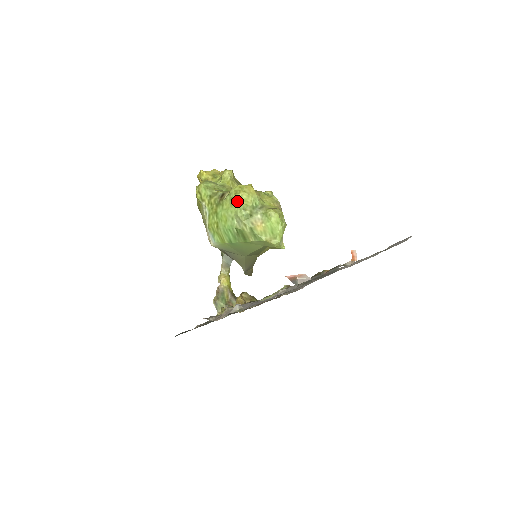
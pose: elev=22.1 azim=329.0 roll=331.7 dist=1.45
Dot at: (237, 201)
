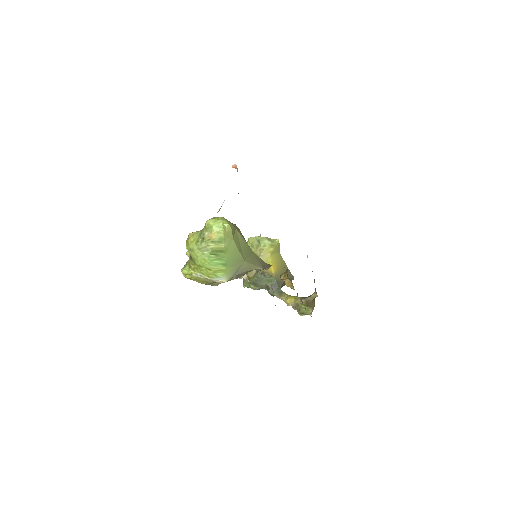
Dot at: (192, 246)
